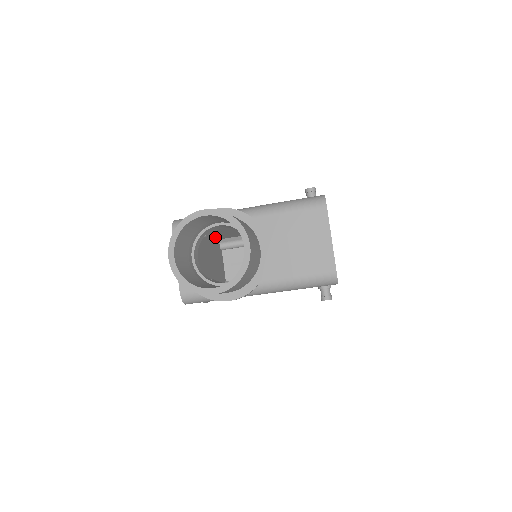
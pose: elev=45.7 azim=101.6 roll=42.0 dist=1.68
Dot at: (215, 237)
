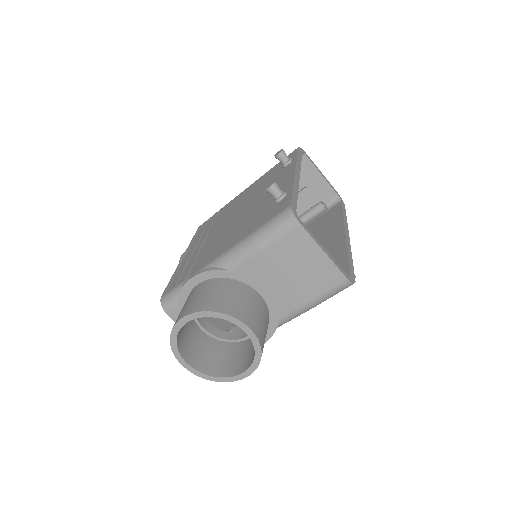
Dot at: occluded
